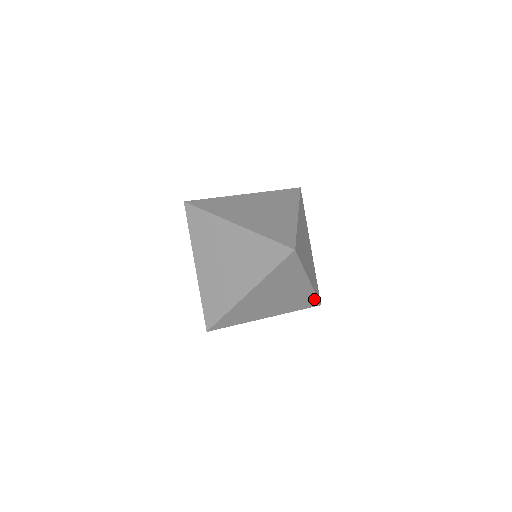
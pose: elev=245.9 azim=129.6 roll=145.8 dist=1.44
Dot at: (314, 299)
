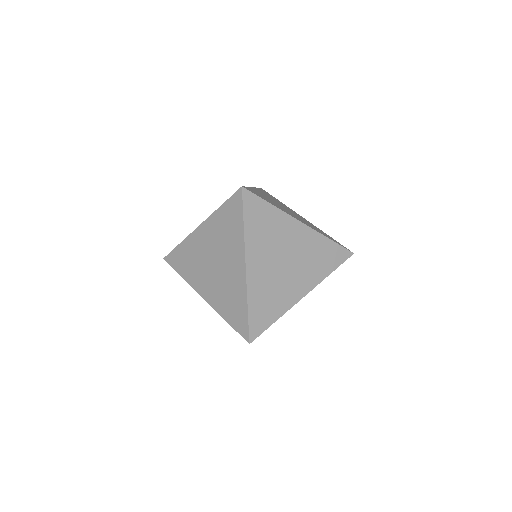
Dot at: (336, 267)
